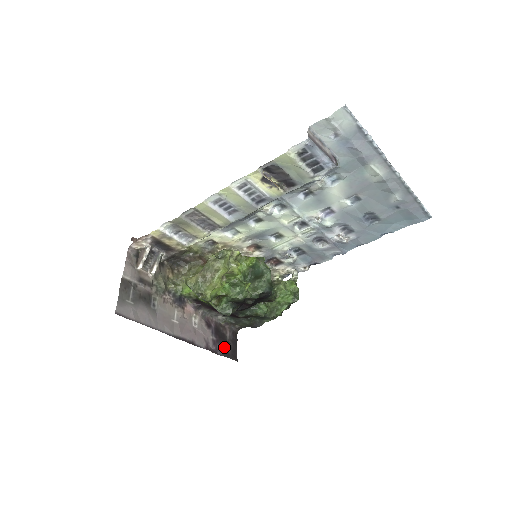
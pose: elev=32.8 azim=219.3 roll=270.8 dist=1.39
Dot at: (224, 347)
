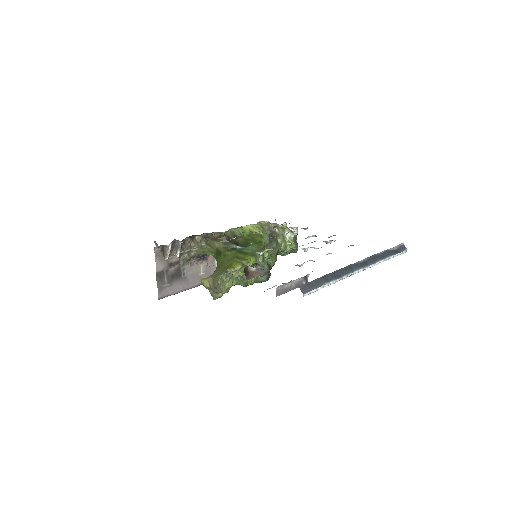
Dot at: occluded
